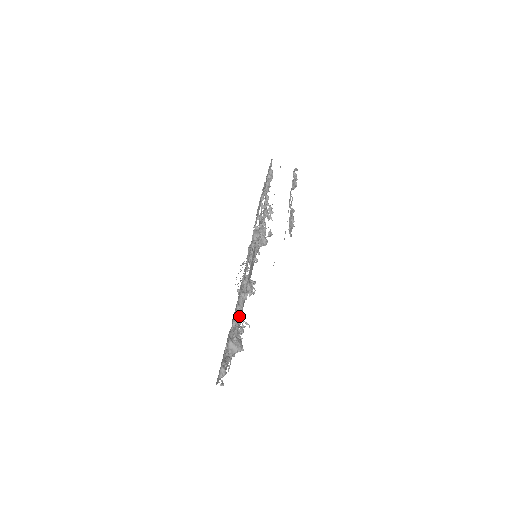
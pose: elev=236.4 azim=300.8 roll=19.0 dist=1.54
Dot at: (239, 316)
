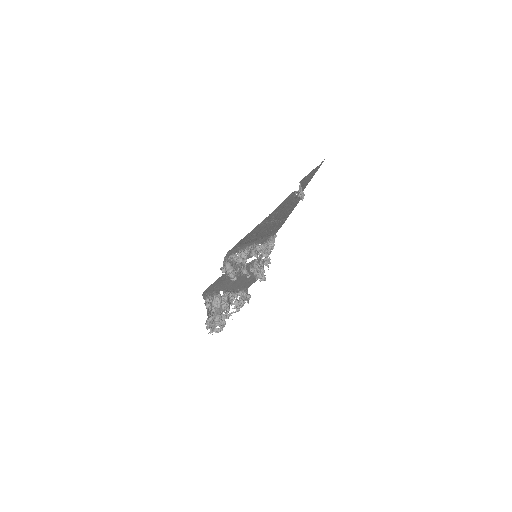
Dot at: (239, 257)
